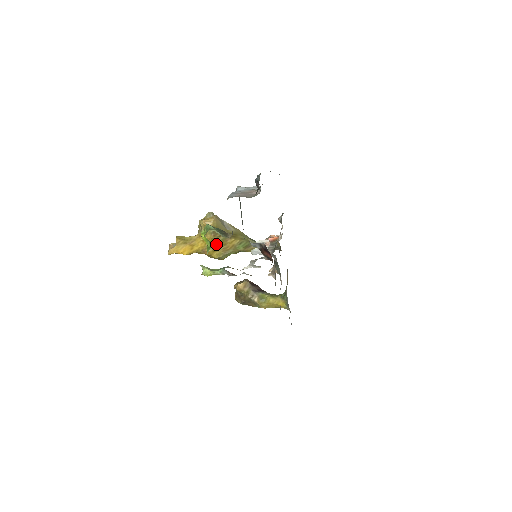
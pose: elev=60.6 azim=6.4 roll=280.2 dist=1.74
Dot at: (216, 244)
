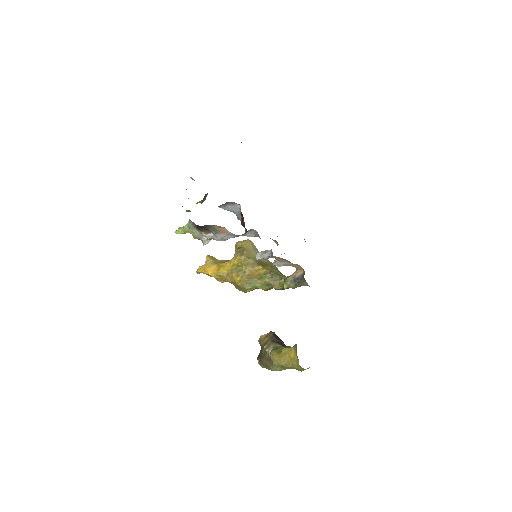
Dot at: (242, 268)
